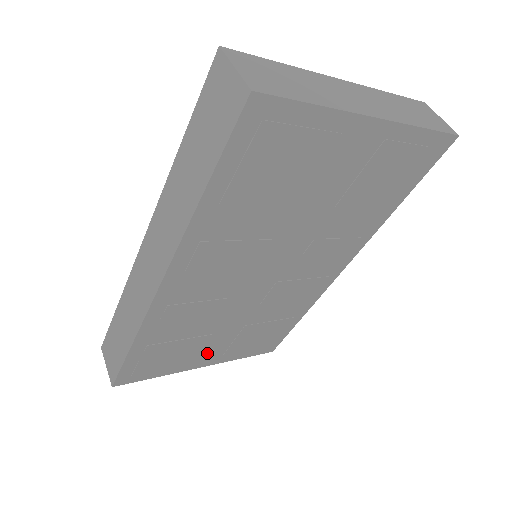
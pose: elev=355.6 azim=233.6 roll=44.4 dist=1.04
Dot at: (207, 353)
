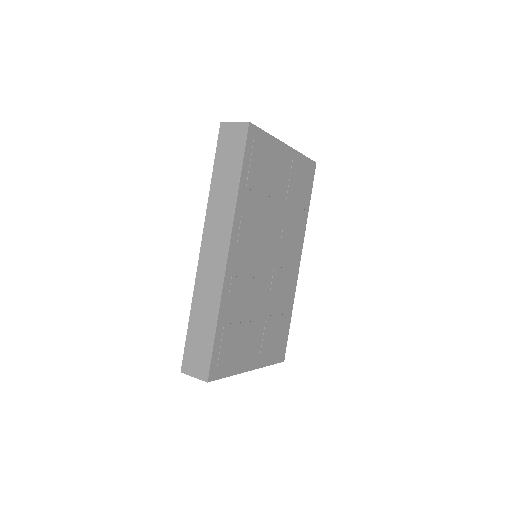
Dot at: (252, 349)
